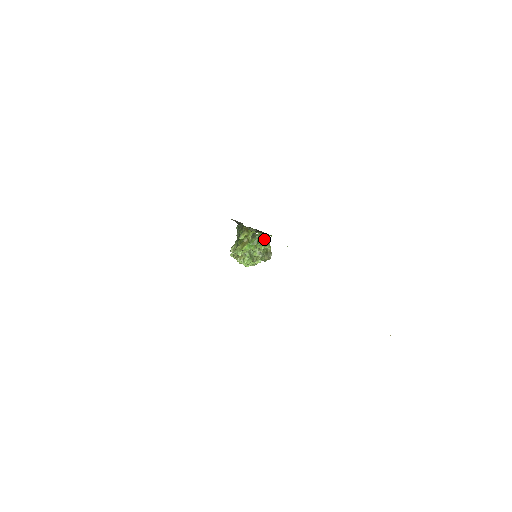
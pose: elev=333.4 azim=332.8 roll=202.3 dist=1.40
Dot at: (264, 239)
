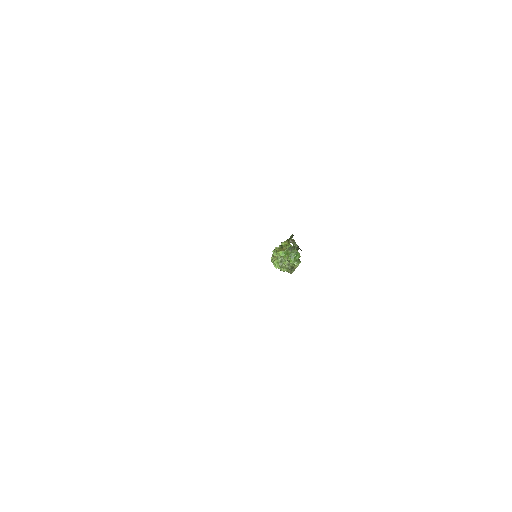
Dot at: (297, 256)
